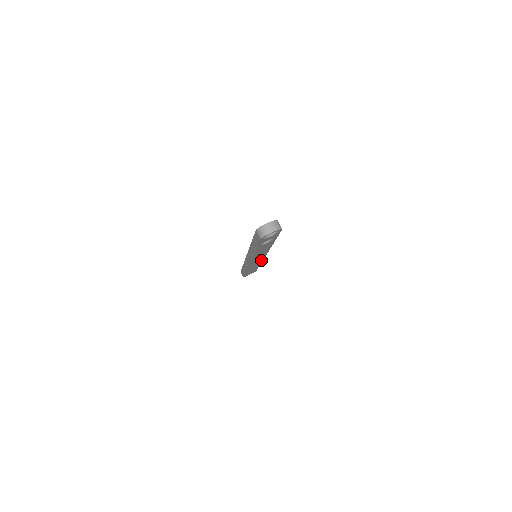
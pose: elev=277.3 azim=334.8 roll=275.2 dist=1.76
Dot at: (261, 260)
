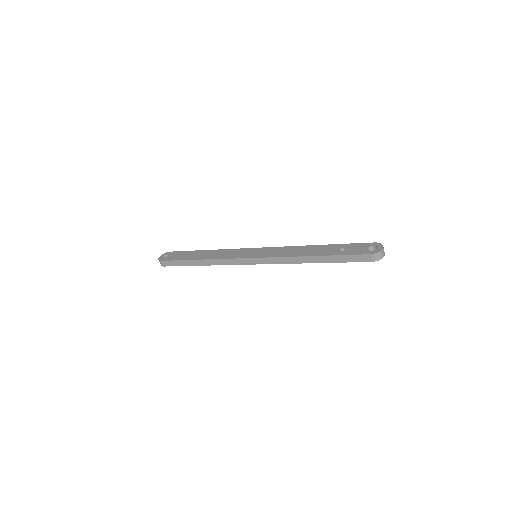
Dot at: occluded
